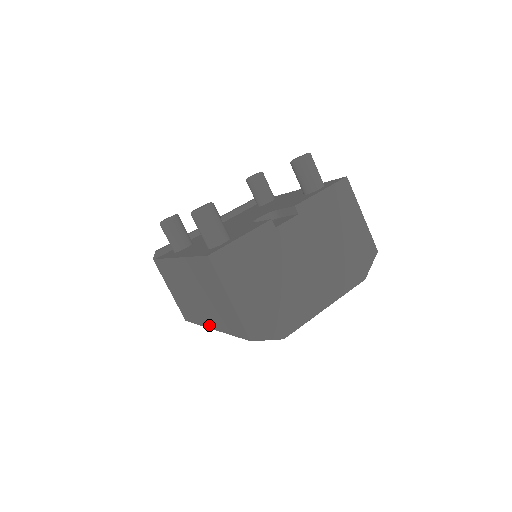
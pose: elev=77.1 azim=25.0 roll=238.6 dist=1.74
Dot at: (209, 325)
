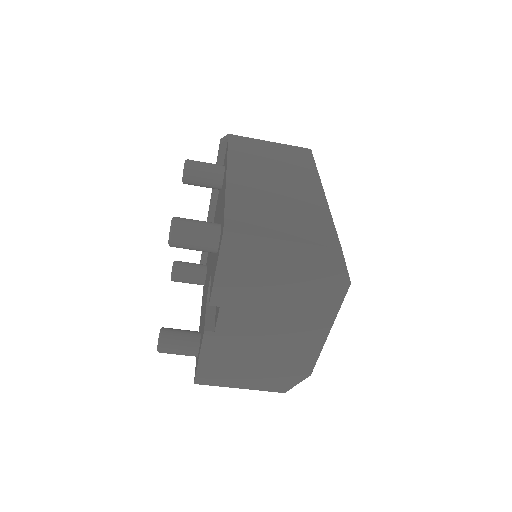
Dot at: occluded
